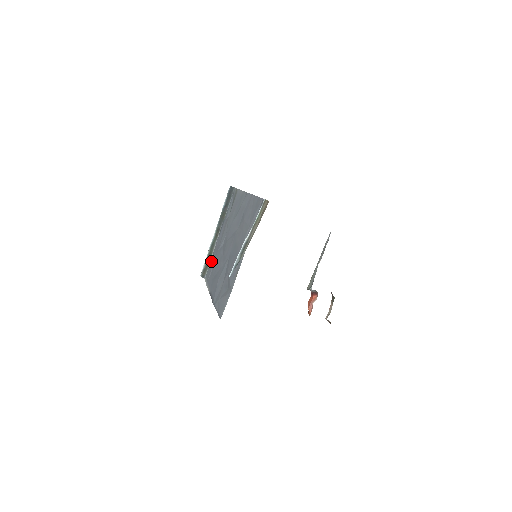
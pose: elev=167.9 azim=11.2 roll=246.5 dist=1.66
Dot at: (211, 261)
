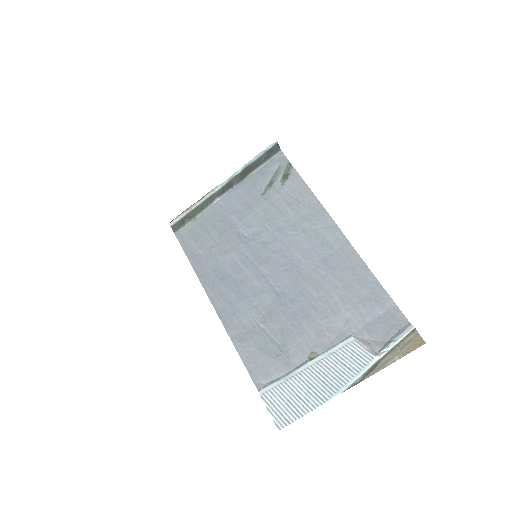
Dot at: (200, 221)
